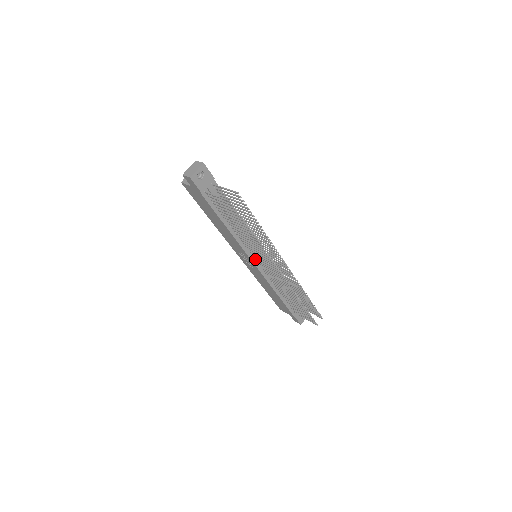
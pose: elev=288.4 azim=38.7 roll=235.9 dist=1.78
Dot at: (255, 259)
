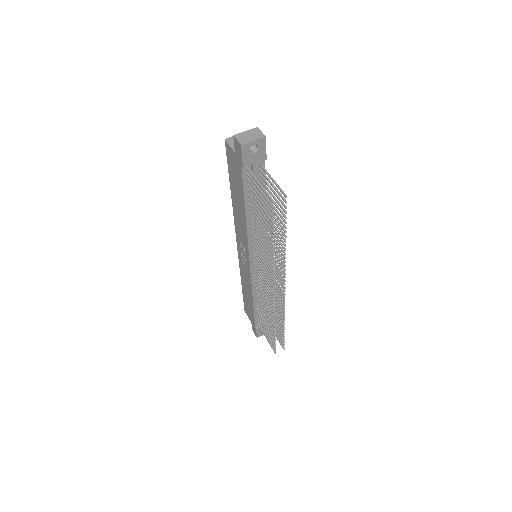
Dot at: (254, 260)
